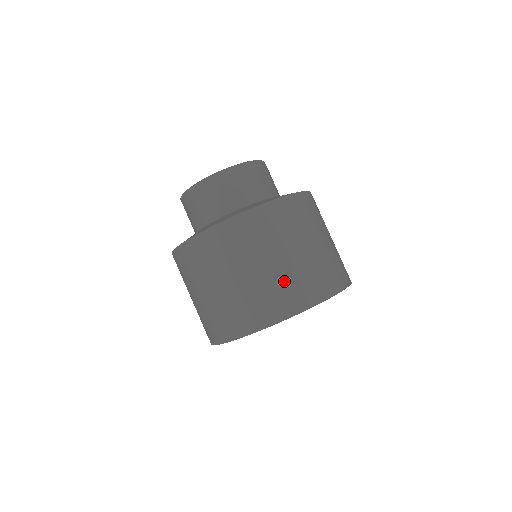
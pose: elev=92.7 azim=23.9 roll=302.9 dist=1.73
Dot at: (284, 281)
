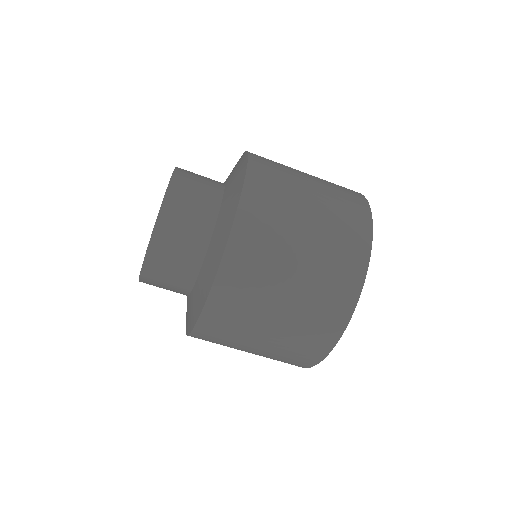
Dot at: (279, 355)
